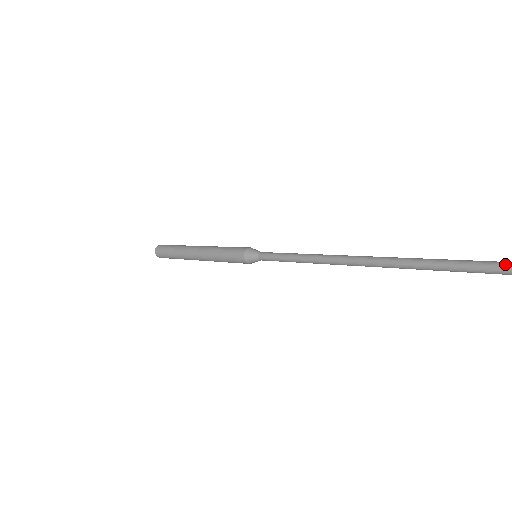
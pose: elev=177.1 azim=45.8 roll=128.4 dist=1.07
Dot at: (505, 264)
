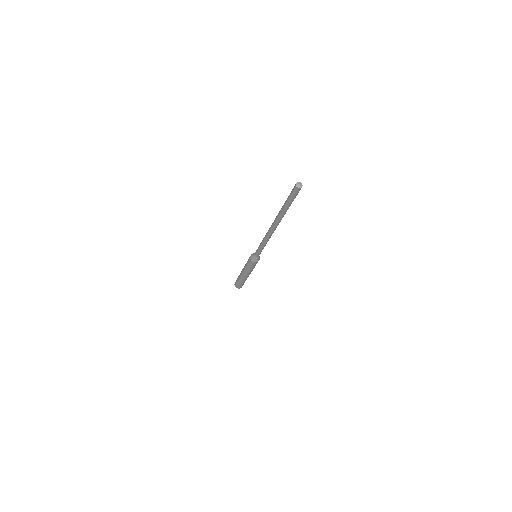
Dot at: occluded
